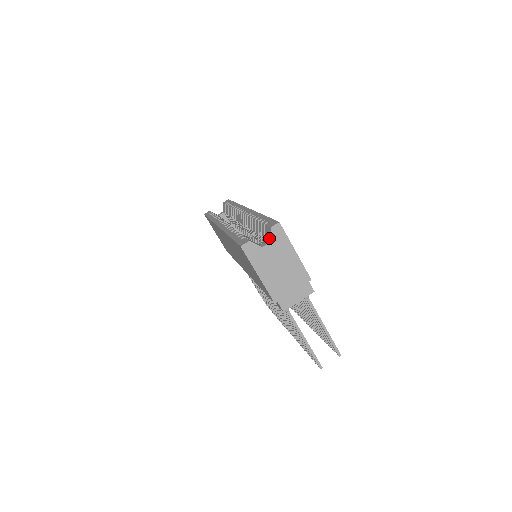
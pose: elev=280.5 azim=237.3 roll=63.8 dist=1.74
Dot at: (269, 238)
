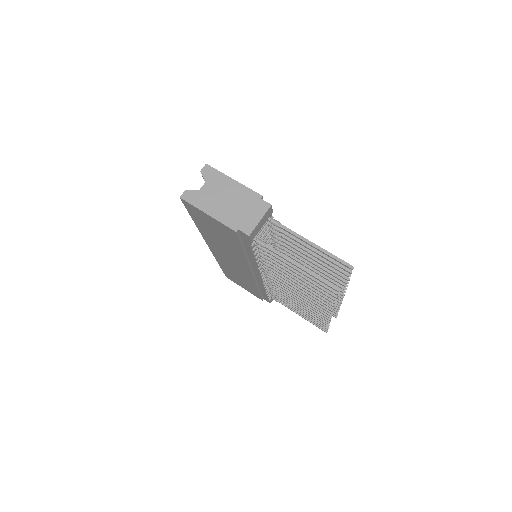
Dot at: occluded
